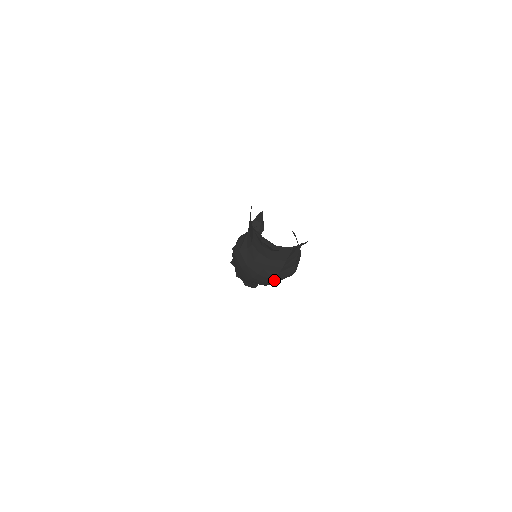
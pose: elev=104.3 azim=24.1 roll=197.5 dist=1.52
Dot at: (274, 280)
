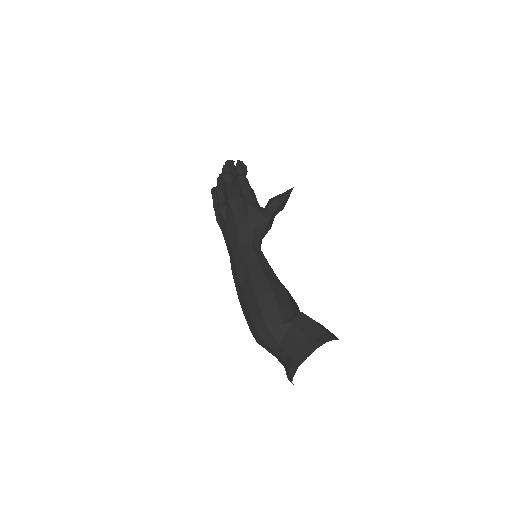
Dot at: (258, 343)
